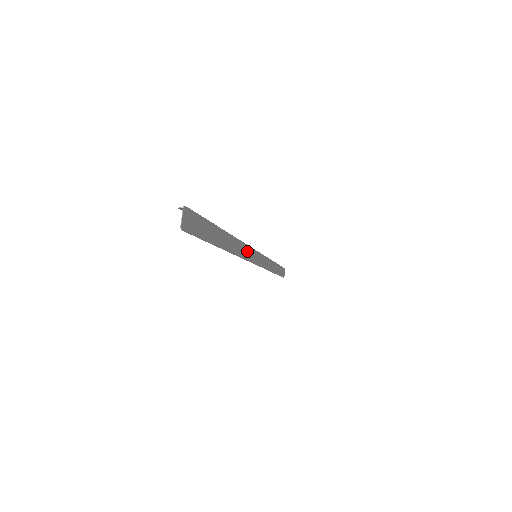
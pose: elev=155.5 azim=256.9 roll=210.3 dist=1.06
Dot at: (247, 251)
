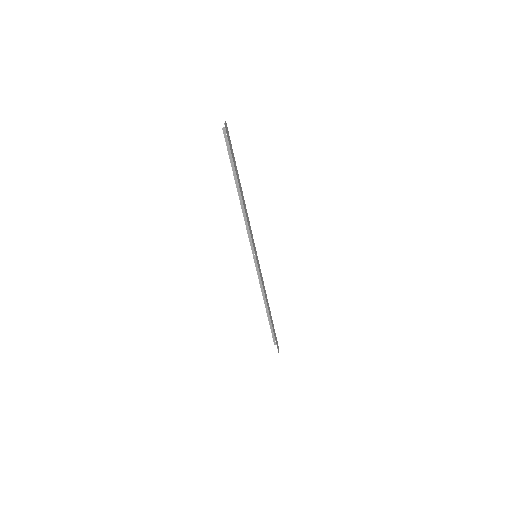
Dot at: (251, 231)
